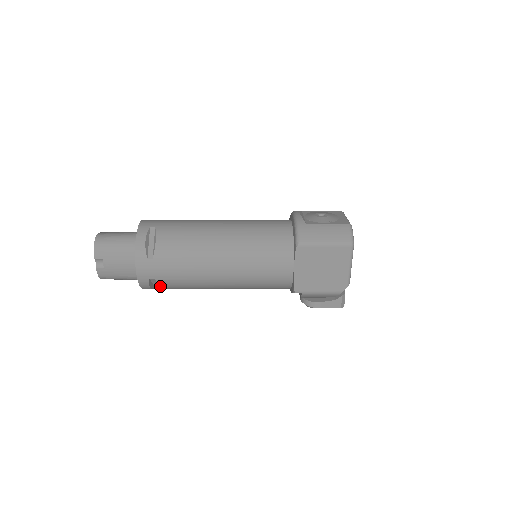
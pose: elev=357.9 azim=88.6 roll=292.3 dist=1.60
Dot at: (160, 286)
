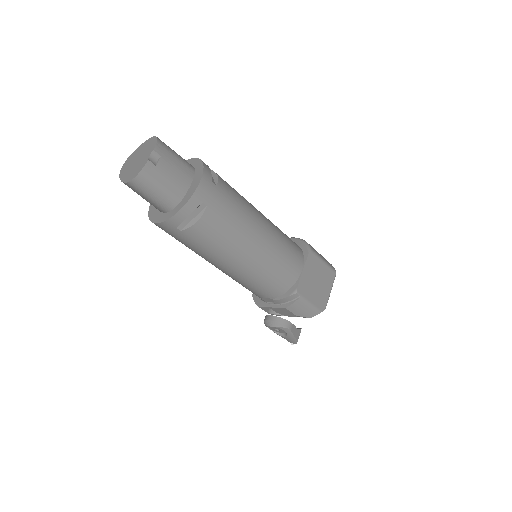
Dot at: (199, 220)
